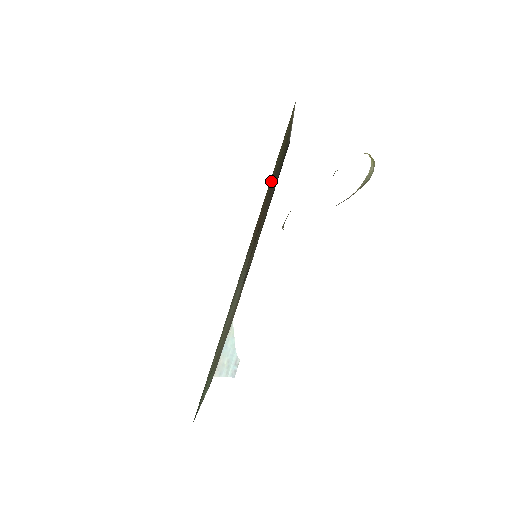
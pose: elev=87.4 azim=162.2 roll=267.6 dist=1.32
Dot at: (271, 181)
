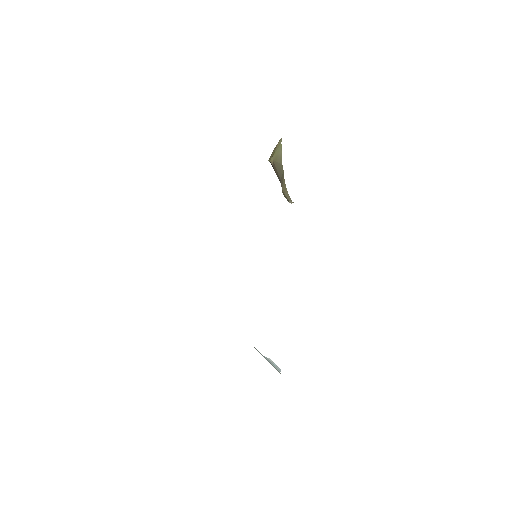
Dot at: occluded
